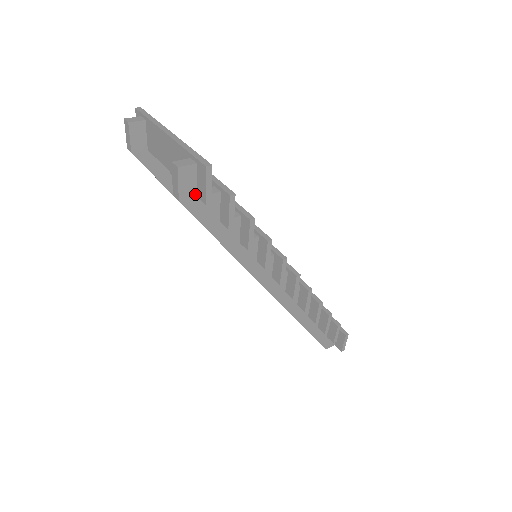
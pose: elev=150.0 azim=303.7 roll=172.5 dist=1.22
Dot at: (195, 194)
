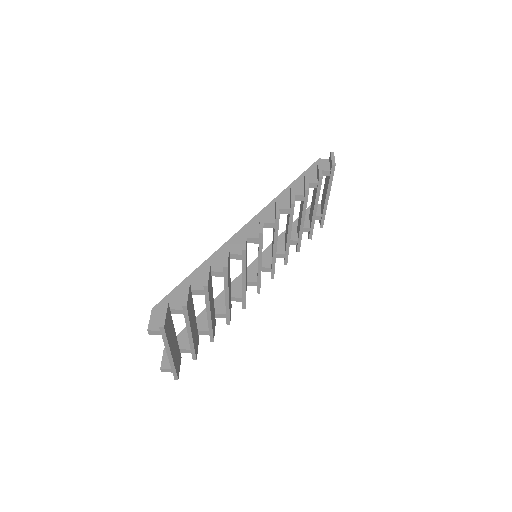
Dot at: occluded
